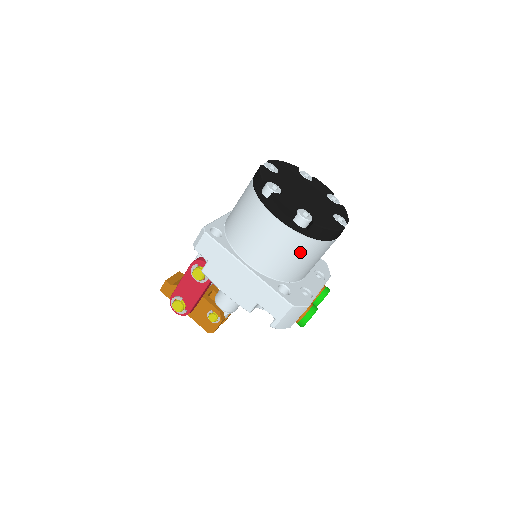
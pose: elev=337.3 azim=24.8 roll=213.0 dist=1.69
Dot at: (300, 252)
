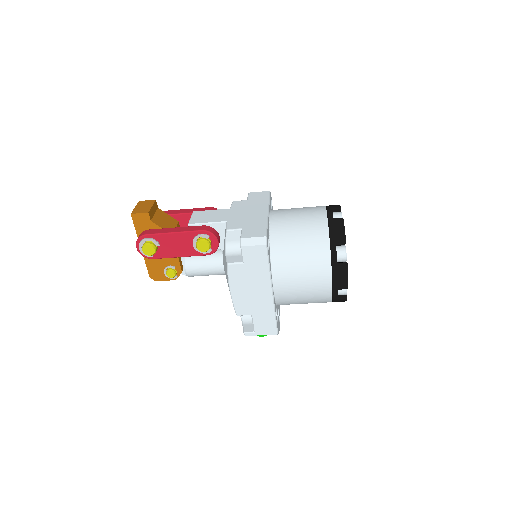
Dot at: (314, 302)
